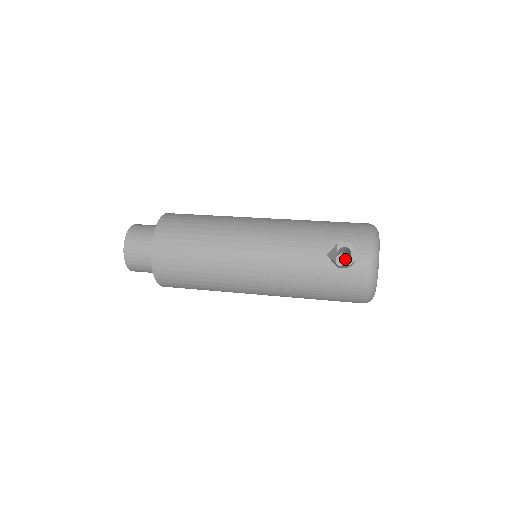
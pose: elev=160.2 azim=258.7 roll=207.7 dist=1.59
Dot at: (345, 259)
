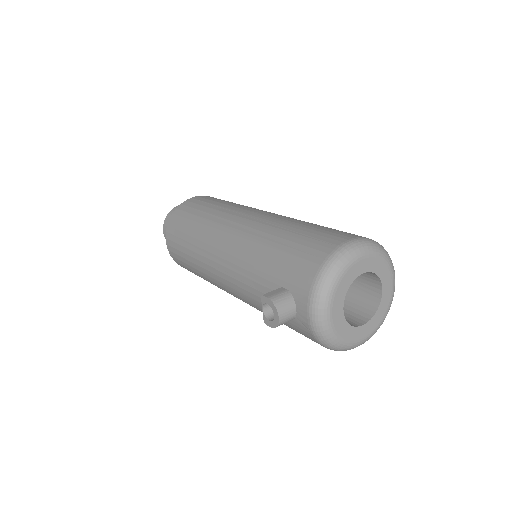
Dot at: occluded
